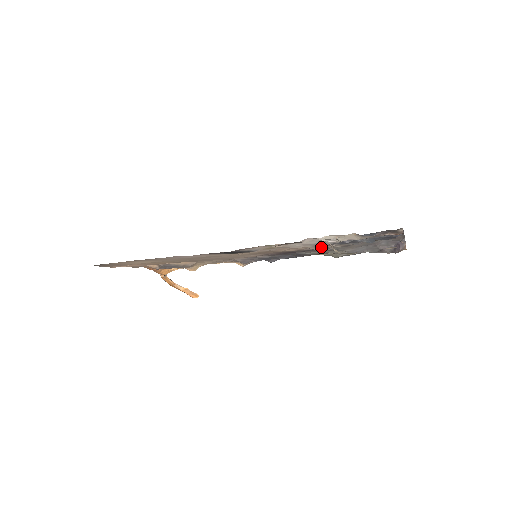
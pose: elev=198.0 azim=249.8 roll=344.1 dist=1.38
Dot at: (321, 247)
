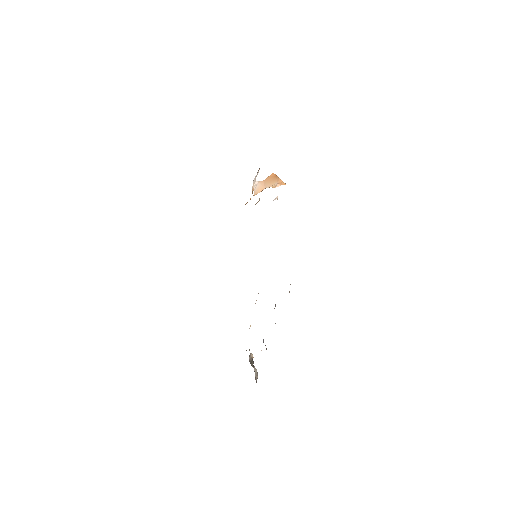
Dot at: occluded
